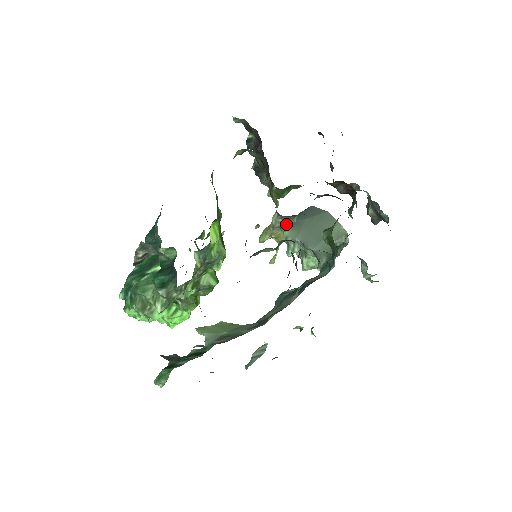
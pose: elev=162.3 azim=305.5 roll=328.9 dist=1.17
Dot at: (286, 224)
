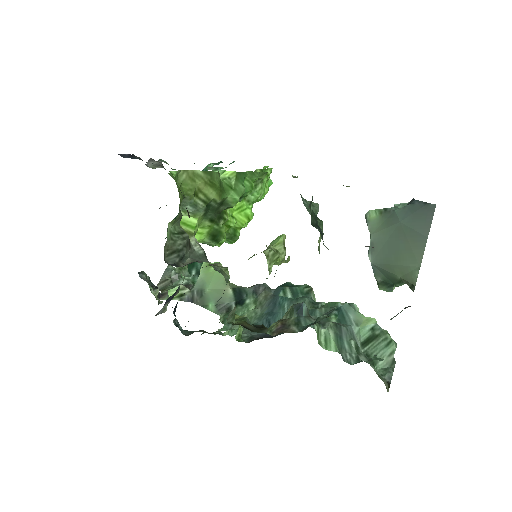
Dot at: occluded
